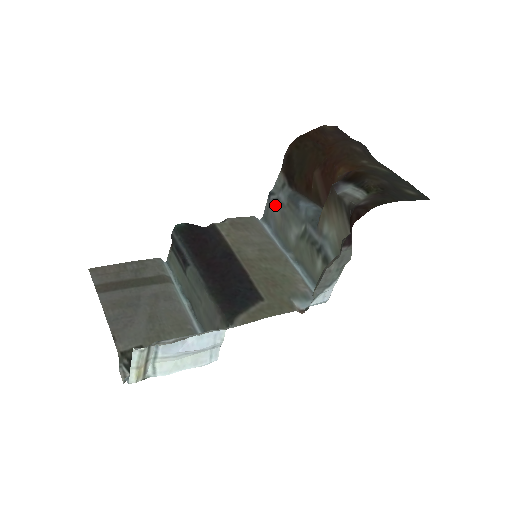
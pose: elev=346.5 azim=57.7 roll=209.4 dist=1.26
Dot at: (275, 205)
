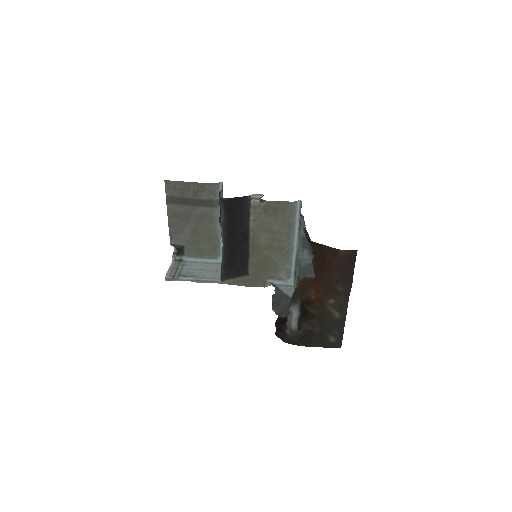
Dot at: (299, 223)
